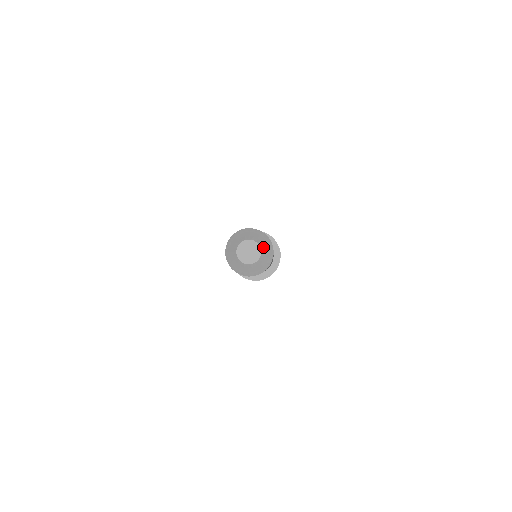
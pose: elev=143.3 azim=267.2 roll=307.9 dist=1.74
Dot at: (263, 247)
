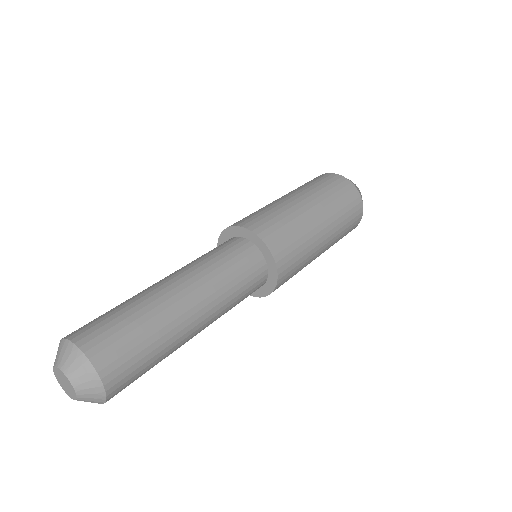
Dot at: (83, 396)
